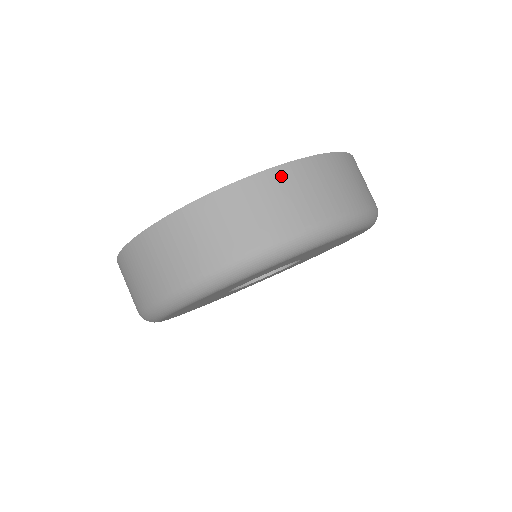
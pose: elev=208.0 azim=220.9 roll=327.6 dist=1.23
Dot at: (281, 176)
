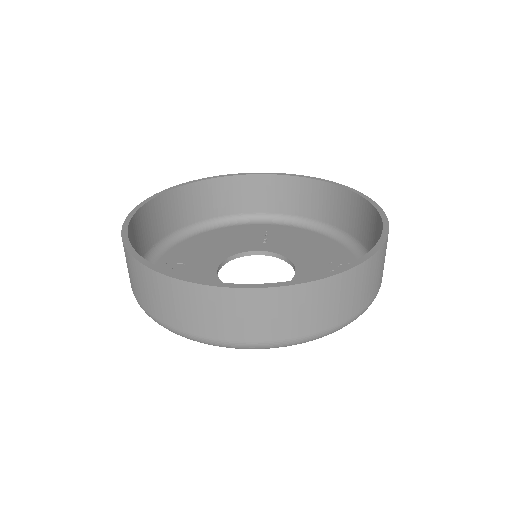
Dot at: (377, 260)
